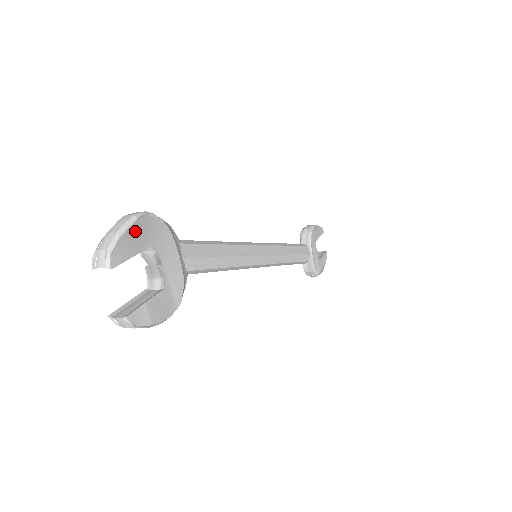
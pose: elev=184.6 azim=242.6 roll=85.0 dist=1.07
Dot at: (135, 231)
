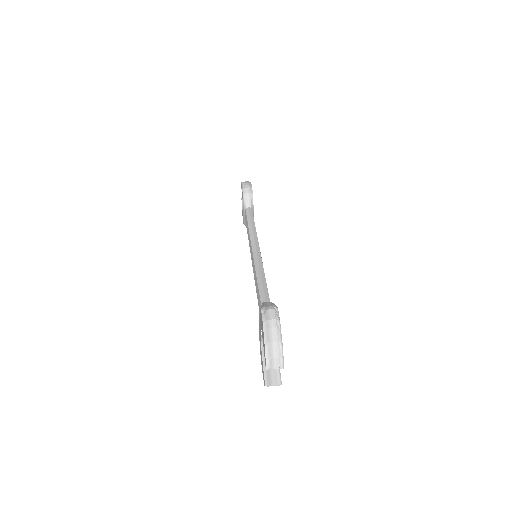
Dot at: (280, 332)
